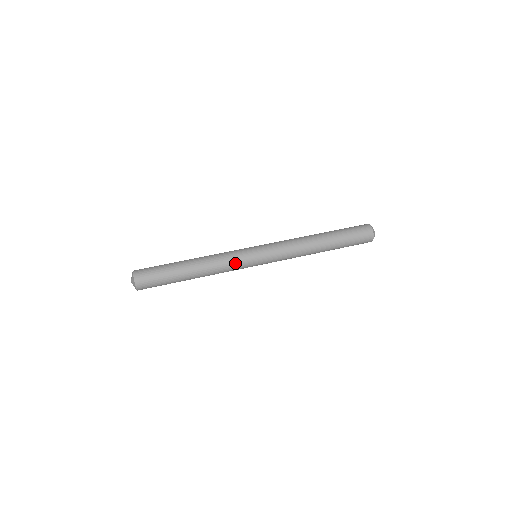
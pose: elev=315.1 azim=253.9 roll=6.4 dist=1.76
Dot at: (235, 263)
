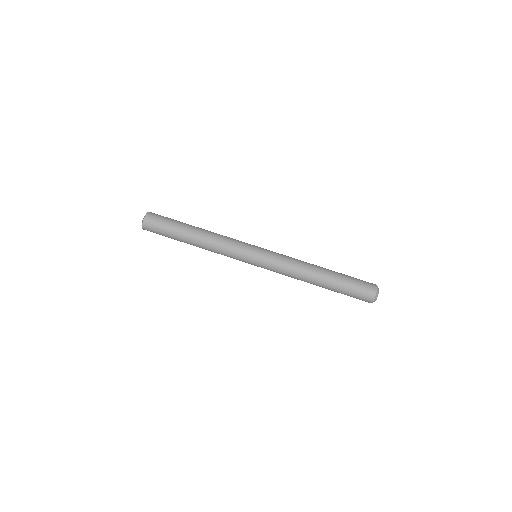
Dot at: (233, 248)
